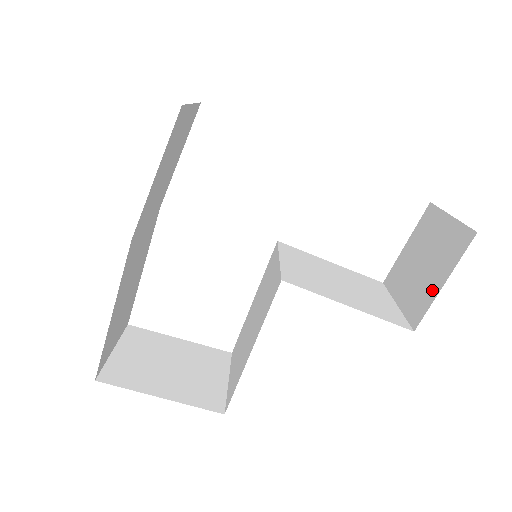
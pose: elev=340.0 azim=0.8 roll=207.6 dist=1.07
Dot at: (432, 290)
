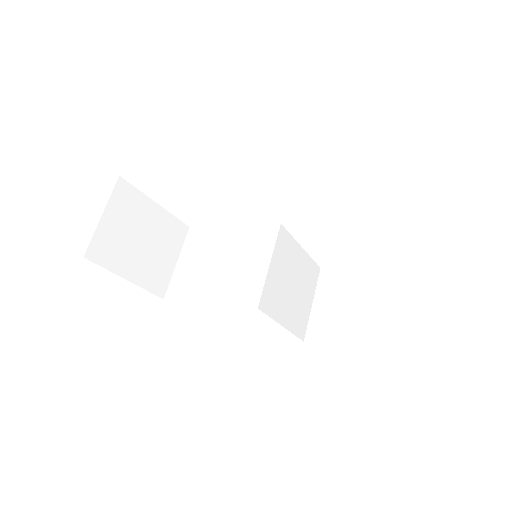
Dot at: (332, 338)
